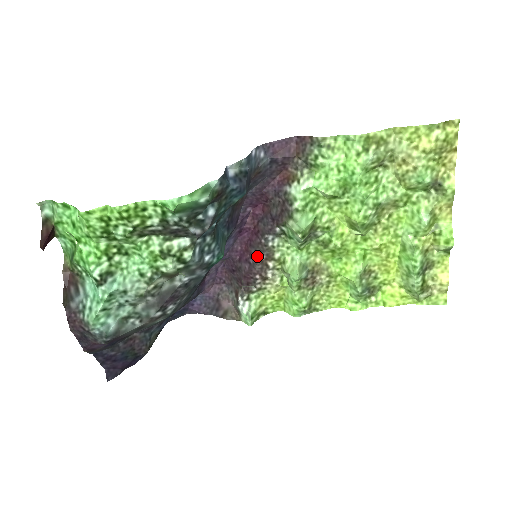
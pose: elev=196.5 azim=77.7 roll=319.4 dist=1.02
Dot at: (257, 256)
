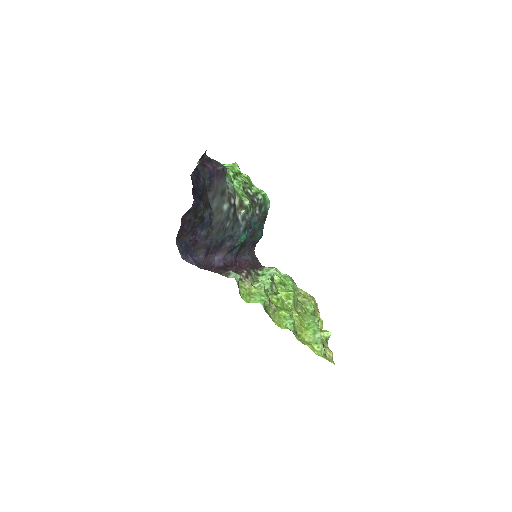
Dot at: occluded
